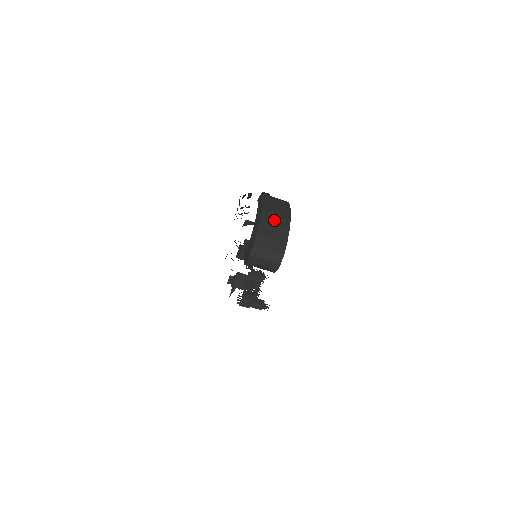
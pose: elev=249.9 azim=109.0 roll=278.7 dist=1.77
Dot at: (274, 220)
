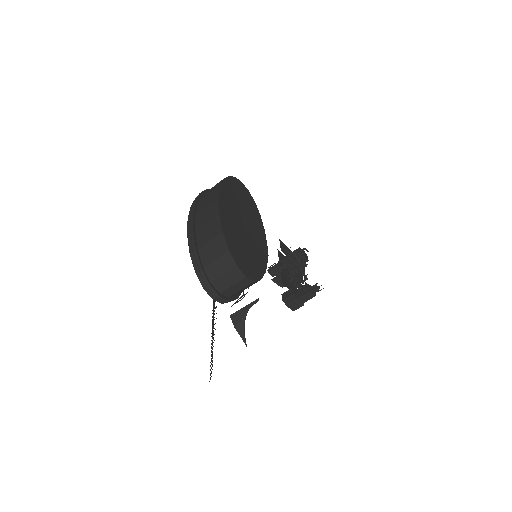
Dot at: (203, 237)
